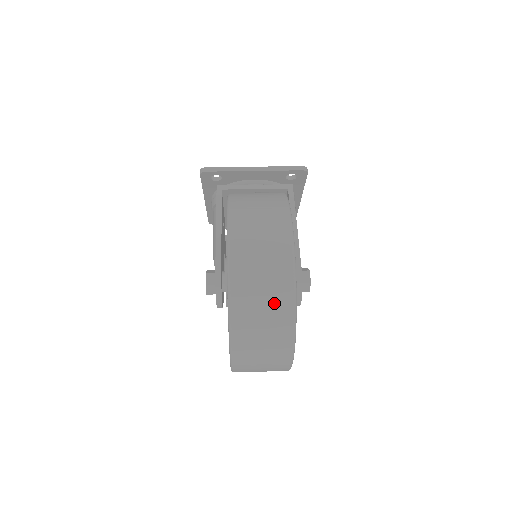
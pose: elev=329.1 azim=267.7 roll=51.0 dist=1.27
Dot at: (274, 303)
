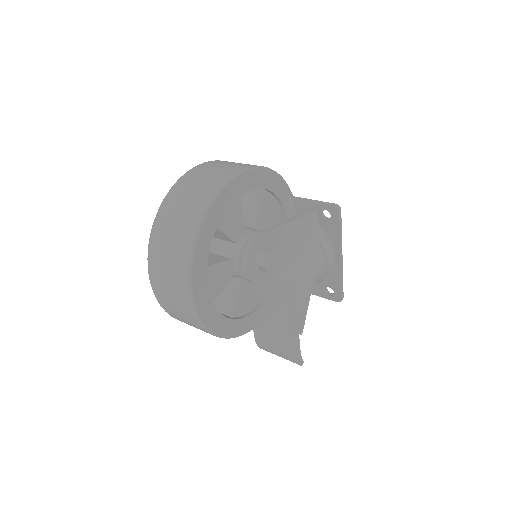
Dot at: (196, 199)
